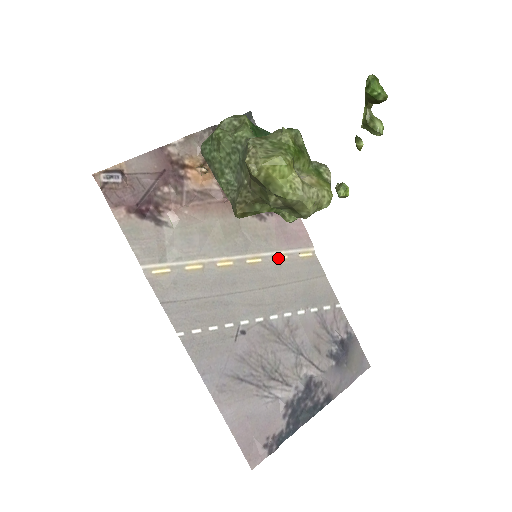
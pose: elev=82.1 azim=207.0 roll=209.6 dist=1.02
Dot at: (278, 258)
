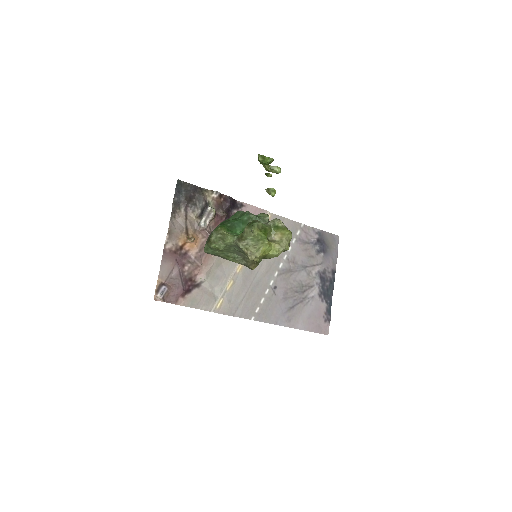
Dot at: occluded
